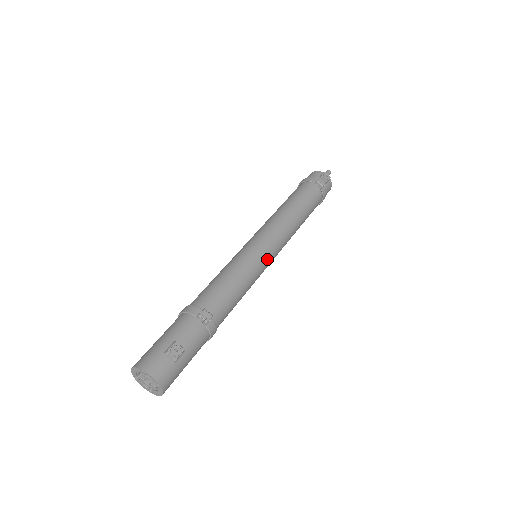
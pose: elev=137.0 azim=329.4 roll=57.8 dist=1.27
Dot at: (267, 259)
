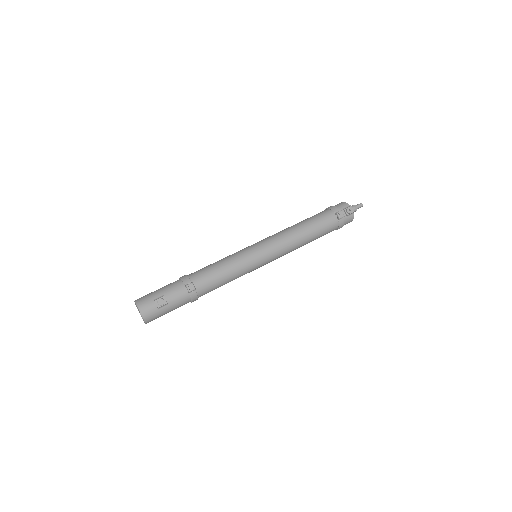
Dot at: (260, 262)
